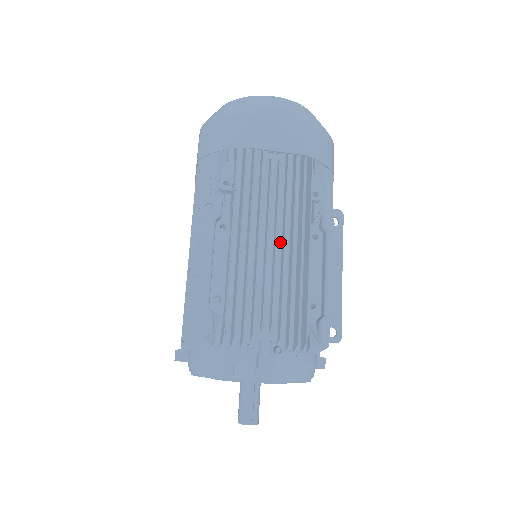
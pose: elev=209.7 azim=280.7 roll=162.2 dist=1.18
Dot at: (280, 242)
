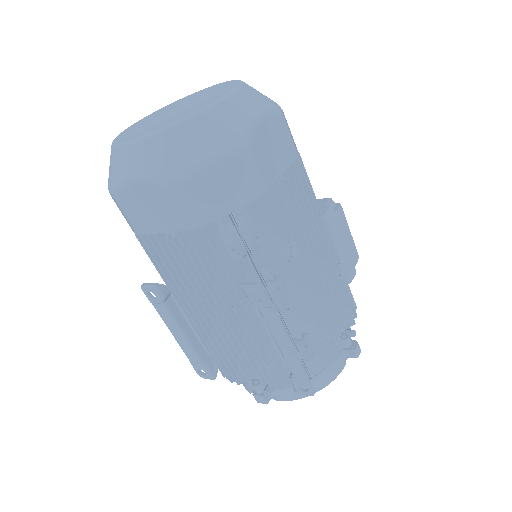
Dot at: occluded
